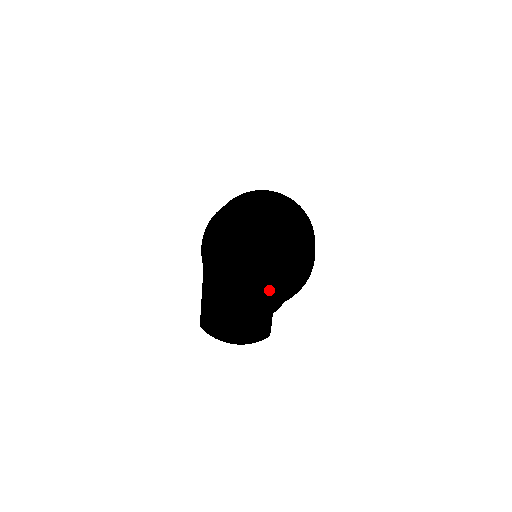
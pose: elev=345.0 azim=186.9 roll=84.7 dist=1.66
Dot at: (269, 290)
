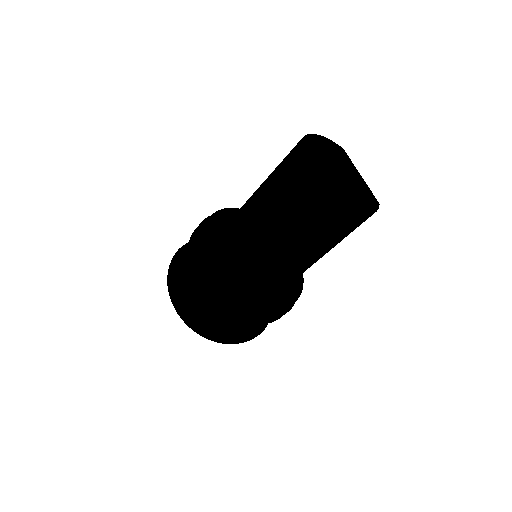
Dot at: (353, 168)
